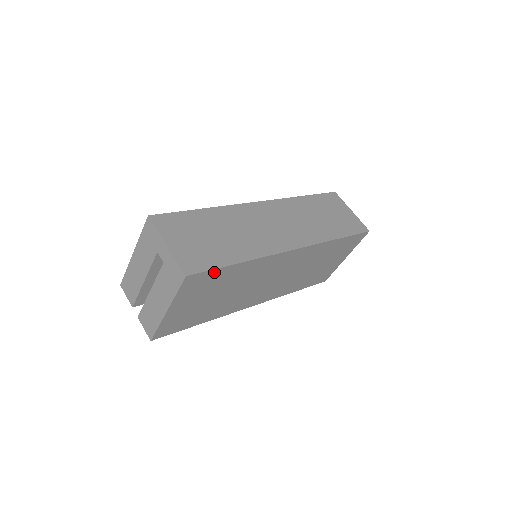
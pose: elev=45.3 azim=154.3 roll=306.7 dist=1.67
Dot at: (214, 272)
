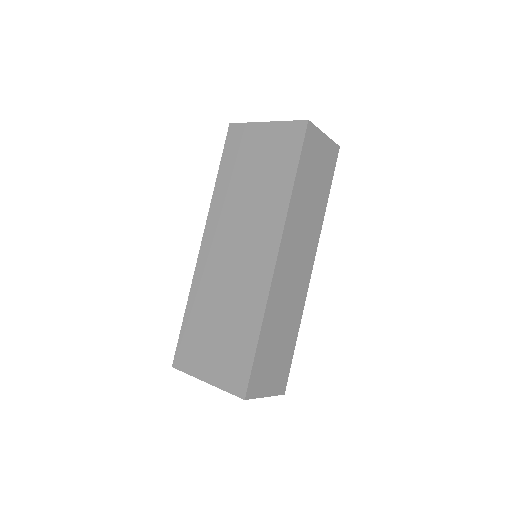
Dot at: occluded
